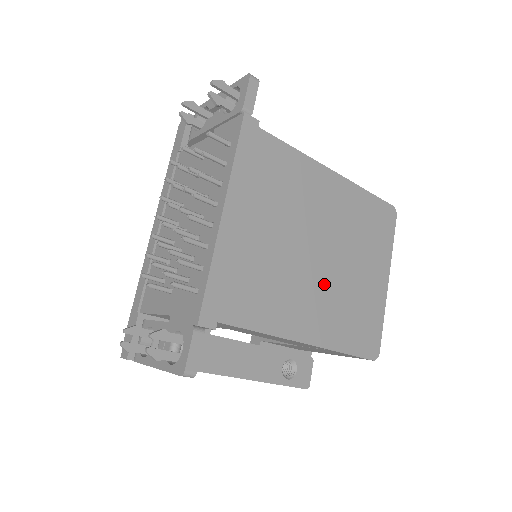
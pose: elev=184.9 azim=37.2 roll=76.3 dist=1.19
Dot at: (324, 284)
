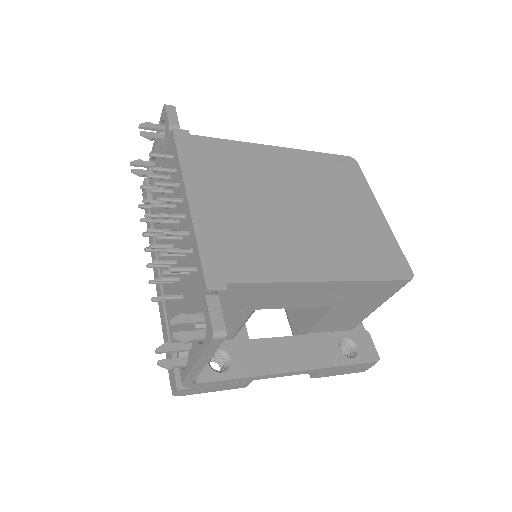
Dot at: (317, 229)
